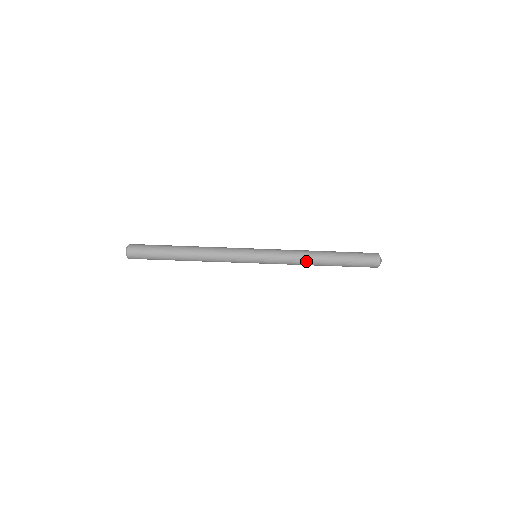
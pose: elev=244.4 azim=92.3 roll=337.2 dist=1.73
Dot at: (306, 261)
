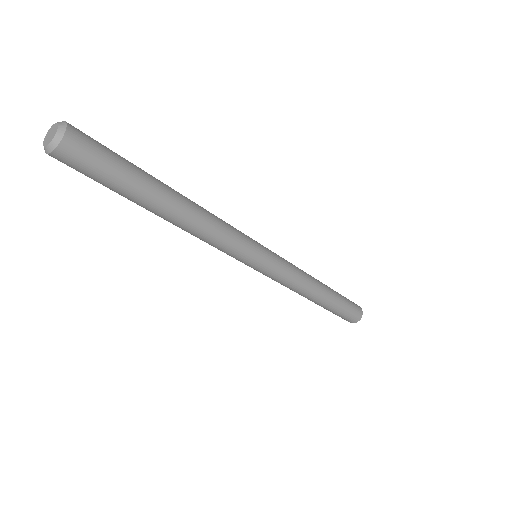
Dot at: (301, 294)
